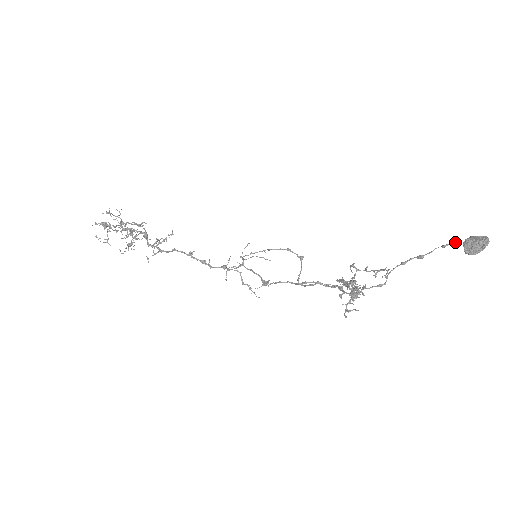
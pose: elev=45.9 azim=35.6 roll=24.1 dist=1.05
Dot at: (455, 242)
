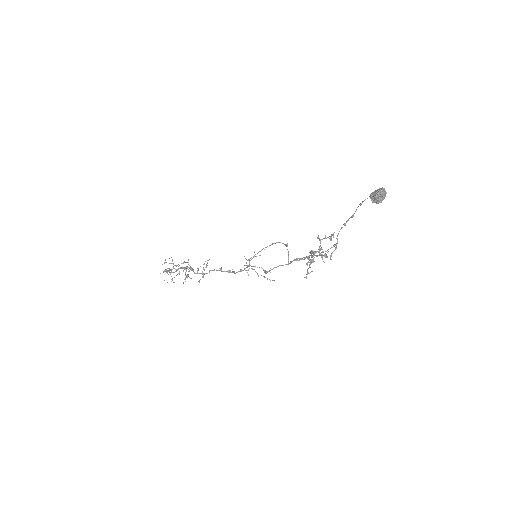
Dot at: (365, 199)
